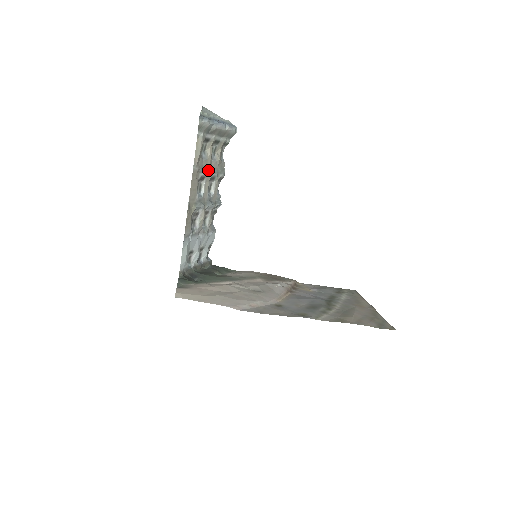
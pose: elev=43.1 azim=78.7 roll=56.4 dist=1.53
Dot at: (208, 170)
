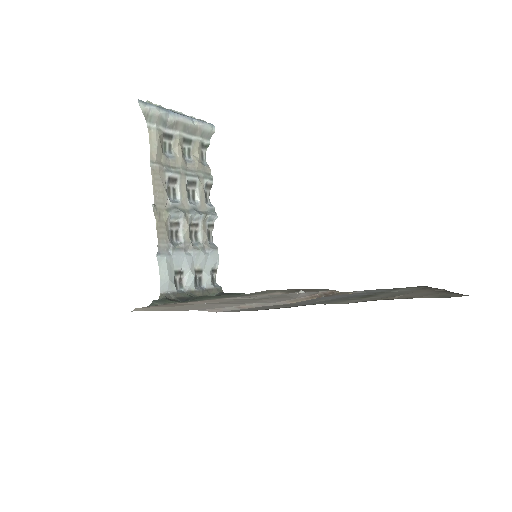
Dot at: (180, 171)
